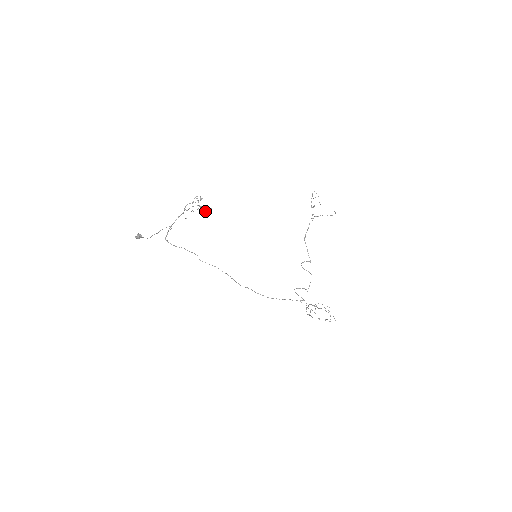
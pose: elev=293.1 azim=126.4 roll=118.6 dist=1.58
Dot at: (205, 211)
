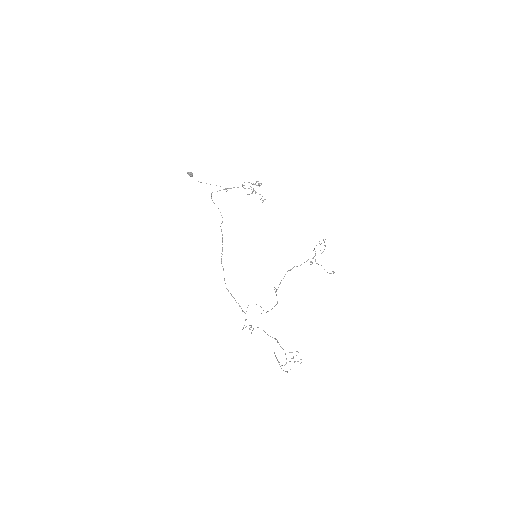
Dot at: occluded
